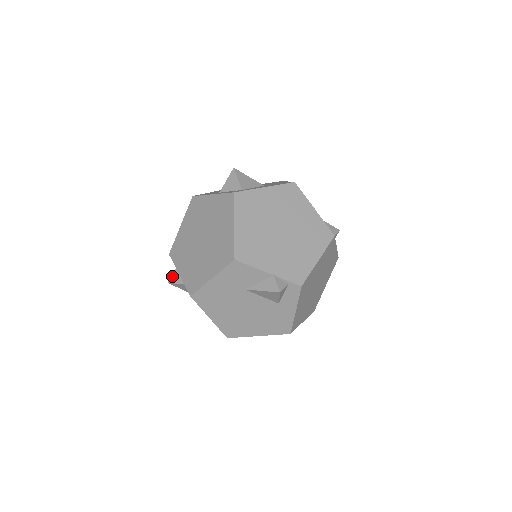
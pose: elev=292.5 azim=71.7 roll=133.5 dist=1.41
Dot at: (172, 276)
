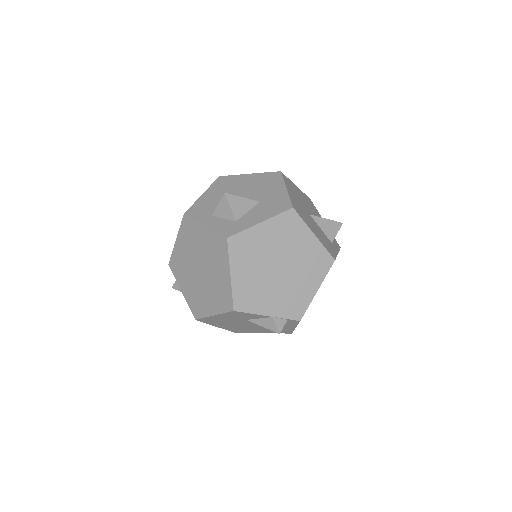
Dot at: (175, 283)
